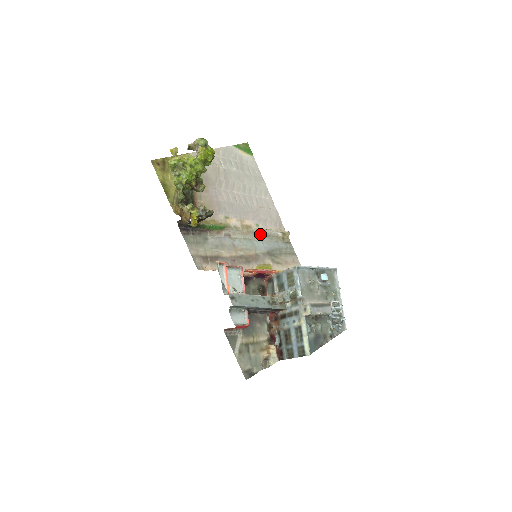
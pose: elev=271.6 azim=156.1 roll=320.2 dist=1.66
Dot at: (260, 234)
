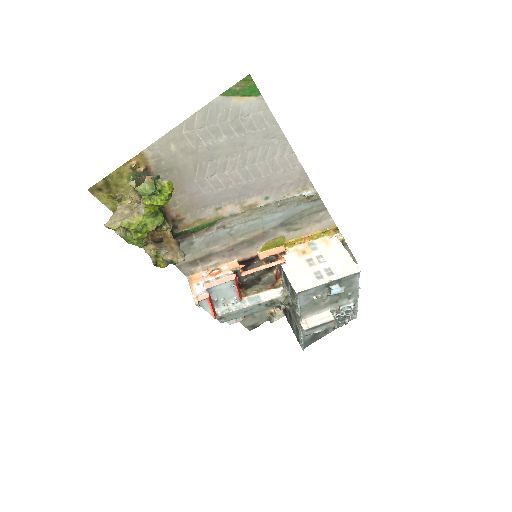
Dot at: (271, 207)
